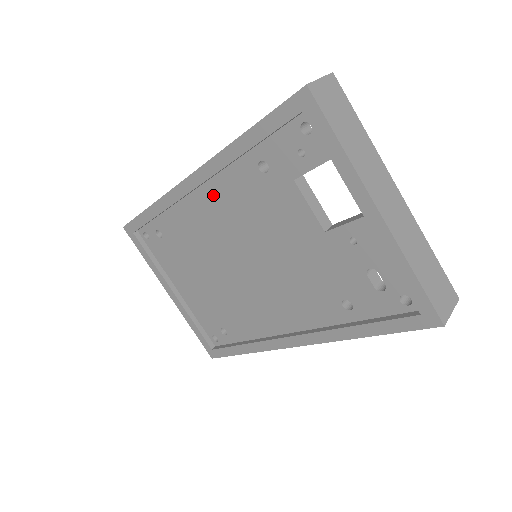
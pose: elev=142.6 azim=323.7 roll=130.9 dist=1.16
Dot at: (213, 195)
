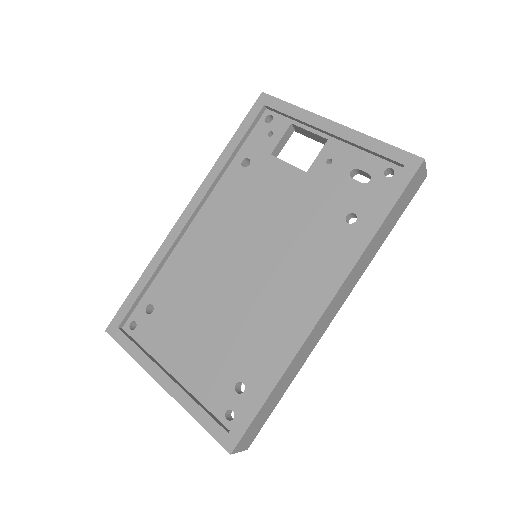
Dot at: (207, 217)
